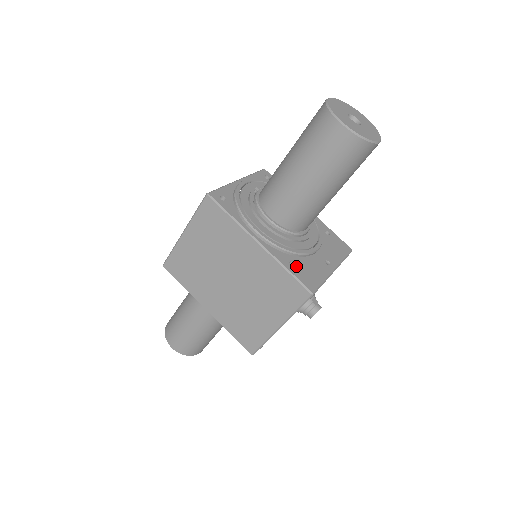
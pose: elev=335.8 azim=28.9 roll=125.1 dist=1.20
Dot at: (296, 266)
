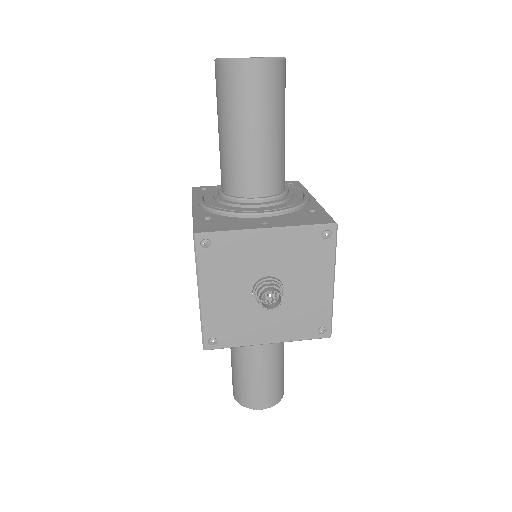
Dot at: (210, 220)
